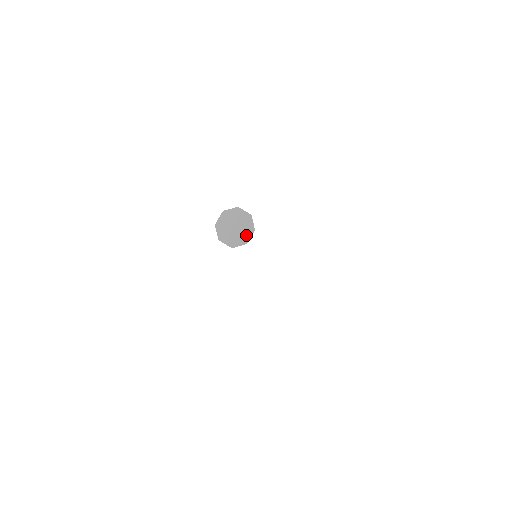
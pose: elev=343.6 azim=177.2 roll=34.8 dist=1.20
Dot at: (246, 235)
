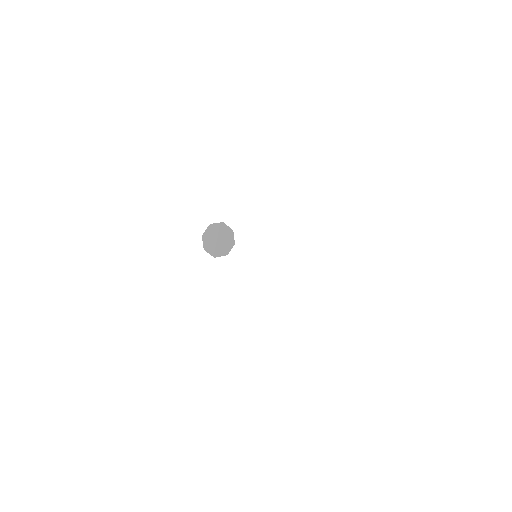
Dot at: (227, 247)
